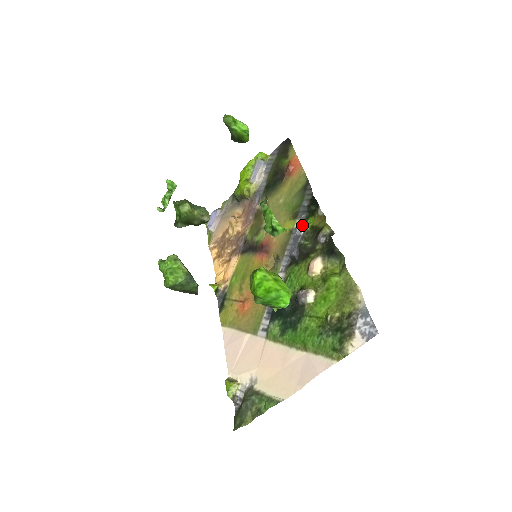
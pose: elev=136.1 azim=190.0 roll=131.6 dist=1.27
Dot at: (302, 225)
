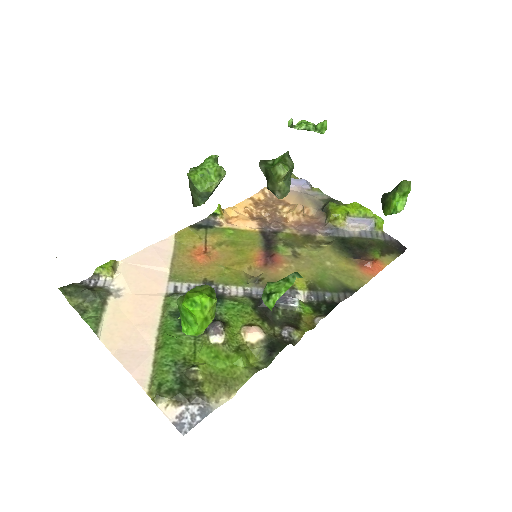
Dot at: (300, 302)
